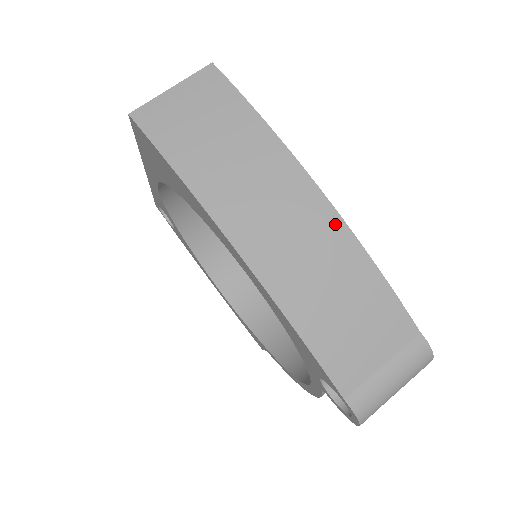
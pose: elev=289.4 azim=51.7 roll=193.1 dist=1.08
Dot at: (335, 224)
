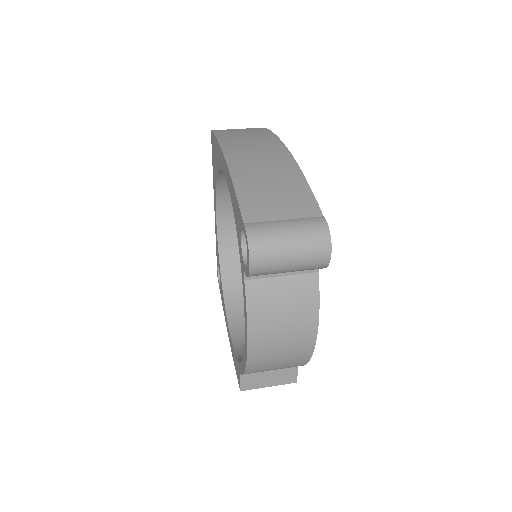
Dot at: (289, 160)
